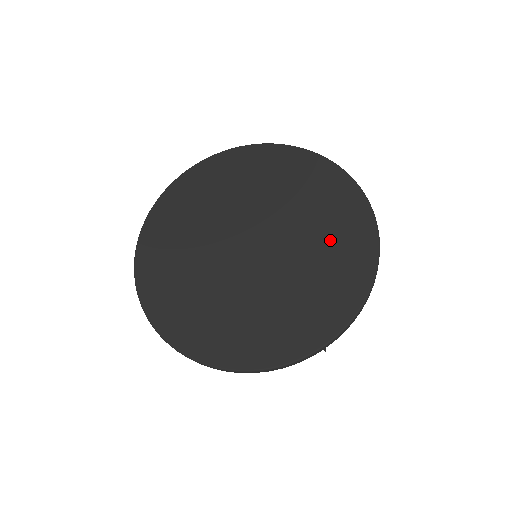
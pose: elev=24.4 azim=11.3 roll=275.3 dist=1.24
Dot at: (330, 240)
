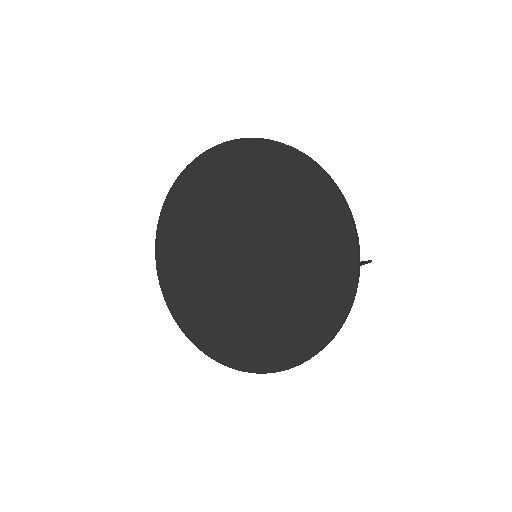
Dot at: (291, 205)
